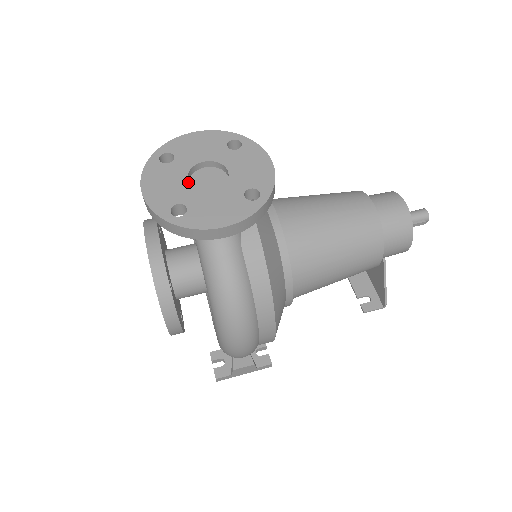
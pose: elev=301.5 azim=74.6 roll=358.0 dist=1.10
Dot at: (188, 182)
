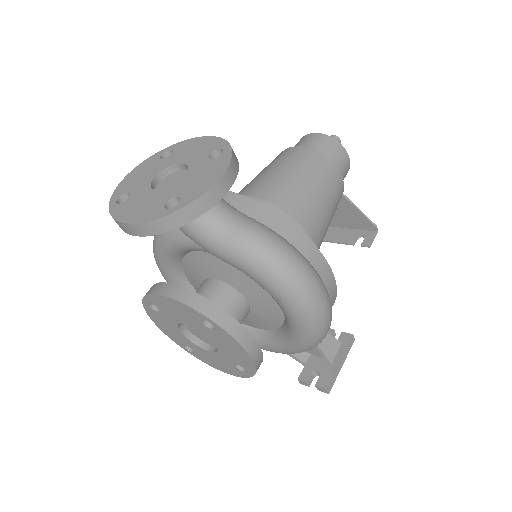
Dot at: (158, 190)
